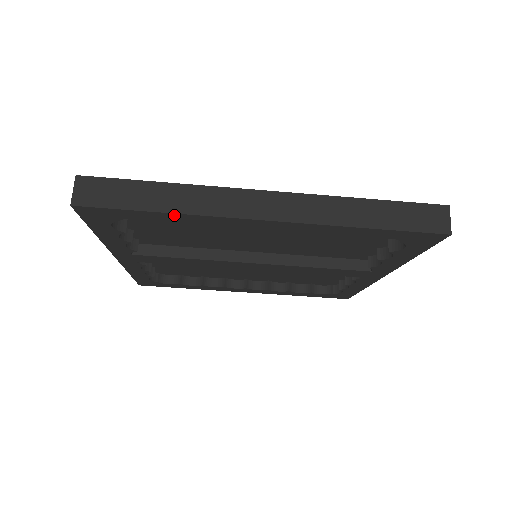
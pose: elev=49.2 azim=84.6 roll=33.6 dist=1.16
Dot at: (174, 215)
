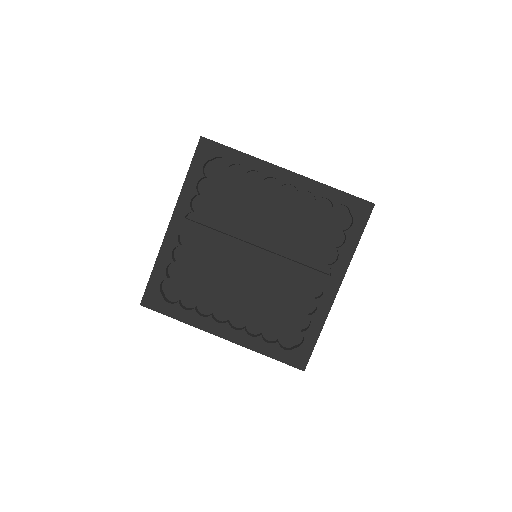
Dot at: (245, 156)
